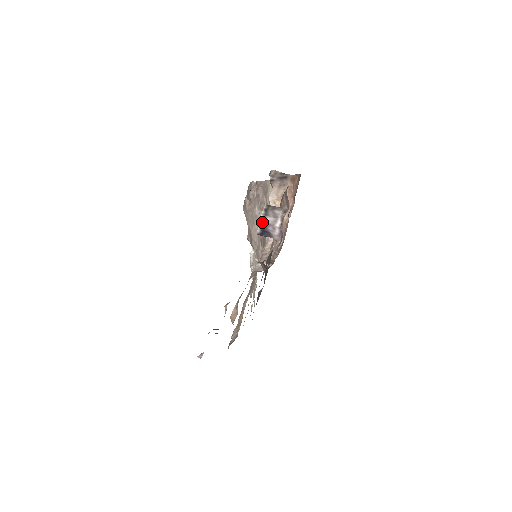
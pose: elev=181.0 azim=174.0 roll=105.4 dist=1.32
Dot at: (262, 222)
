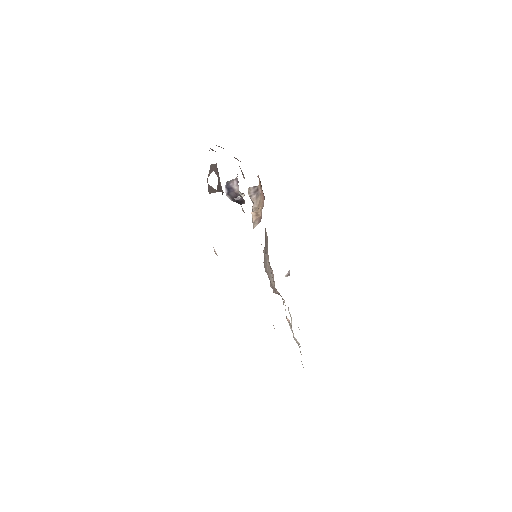
Dot at: (226, 184)
